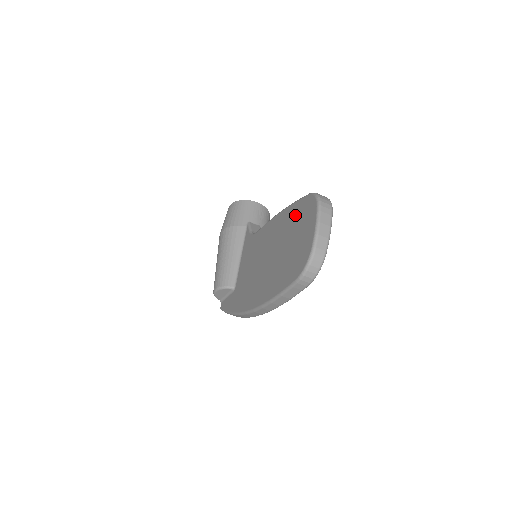
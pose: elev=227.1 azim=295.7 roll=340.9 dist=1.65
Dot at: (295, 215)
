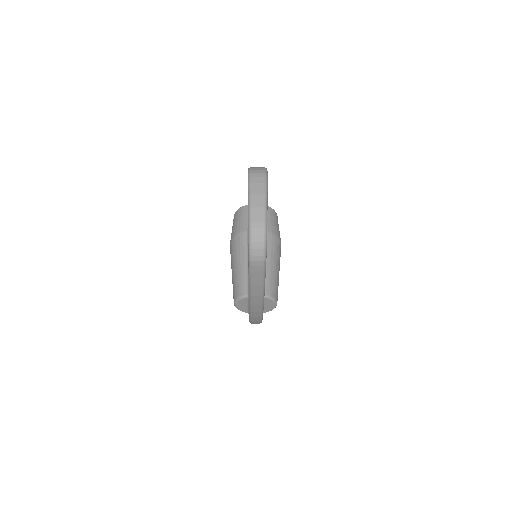
Dot at: occluded
